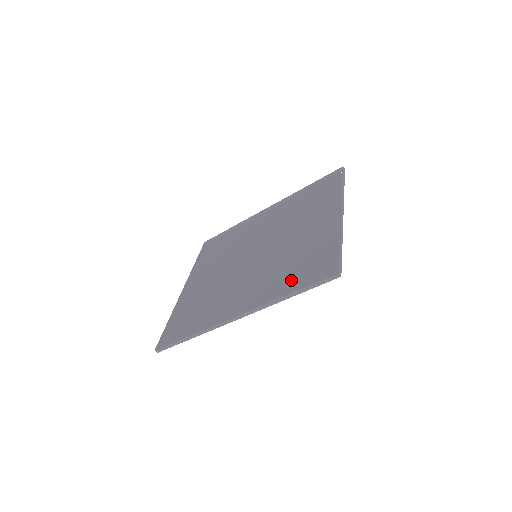
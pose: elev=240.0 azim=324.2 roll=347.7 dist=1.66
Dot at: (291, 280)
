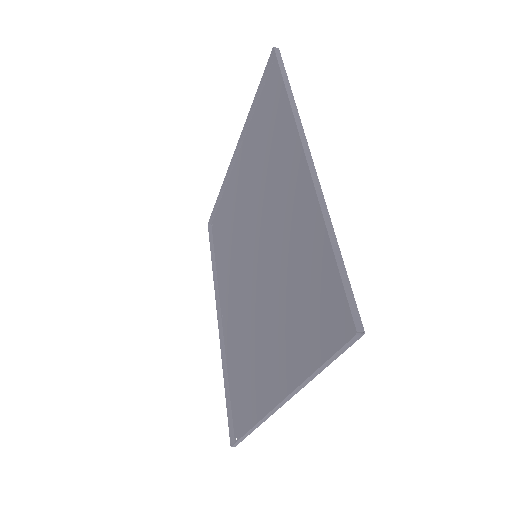
Dot at: (236, 369)
